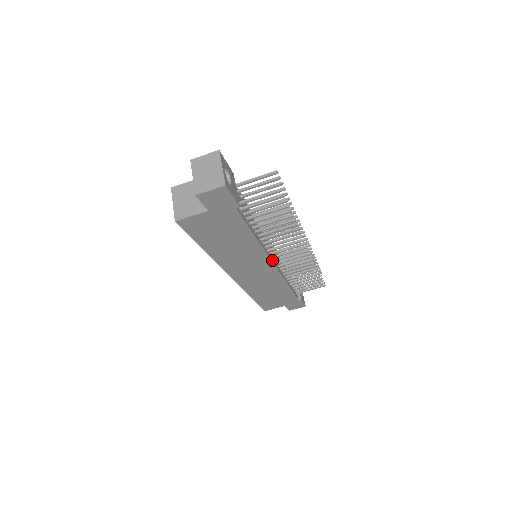
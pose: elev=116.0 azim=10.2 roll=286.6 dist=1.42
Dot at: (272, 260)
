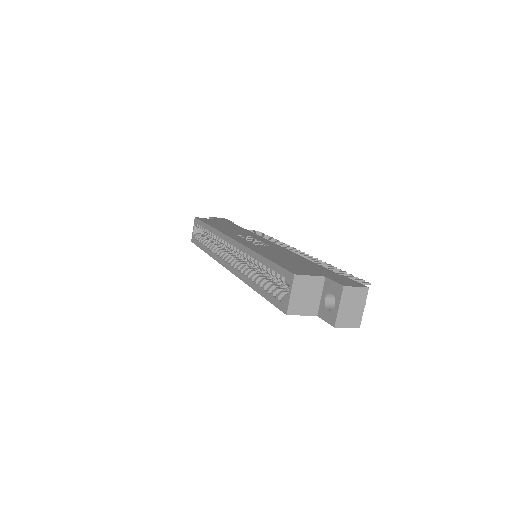
Dot at: occluded
